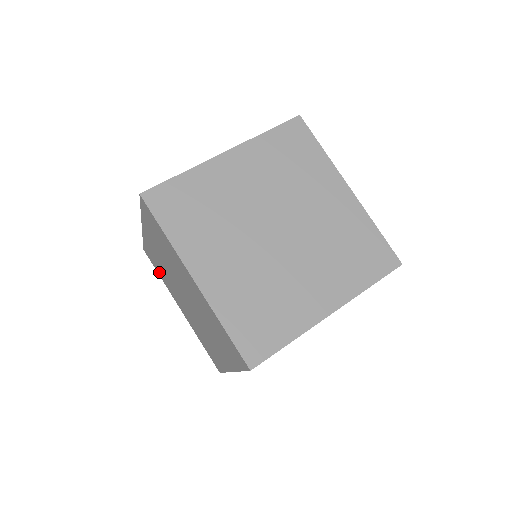
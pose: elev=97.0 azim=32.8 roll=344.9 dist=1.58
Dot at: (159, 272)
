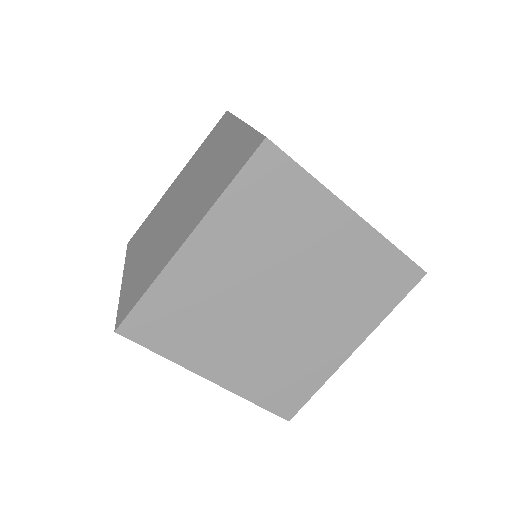
Dot at: (134, 245)
